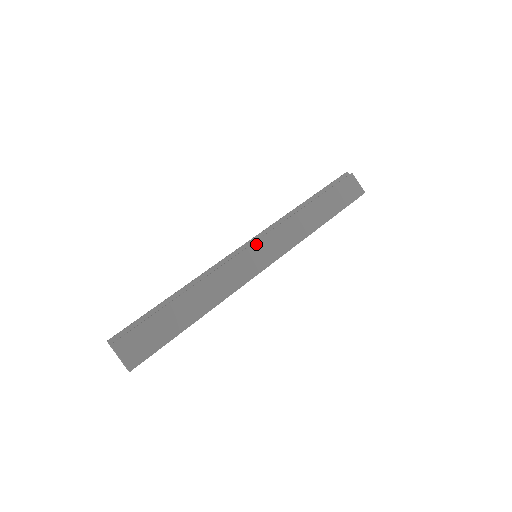
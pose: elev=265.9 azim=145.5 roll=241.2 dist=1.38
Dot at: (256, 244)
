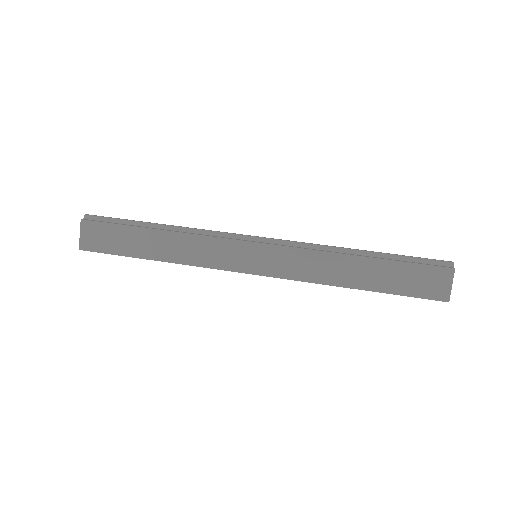
Dot at: (262, 246)
